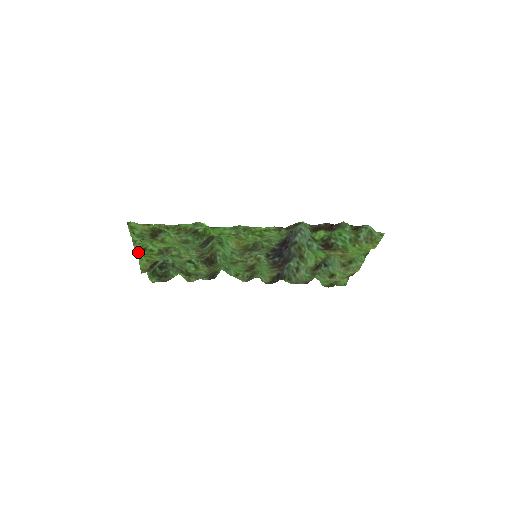
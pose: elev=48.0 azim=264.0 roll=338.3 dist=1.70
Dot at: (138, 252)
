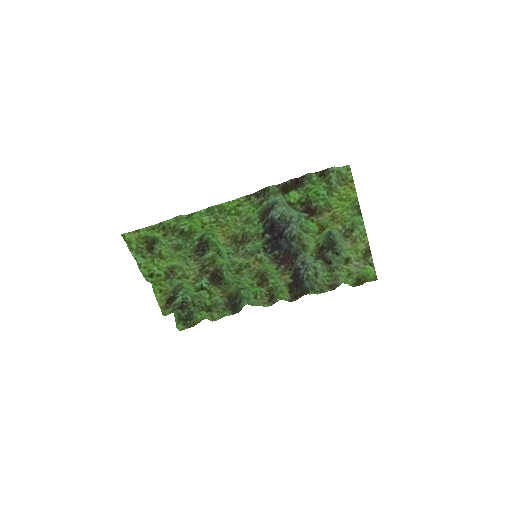
Dot at: (152, 287)
